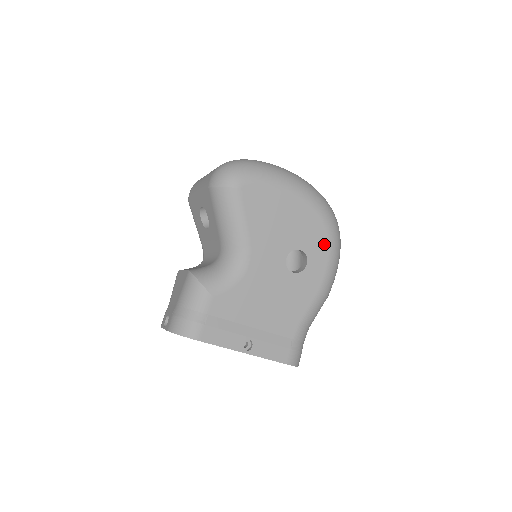
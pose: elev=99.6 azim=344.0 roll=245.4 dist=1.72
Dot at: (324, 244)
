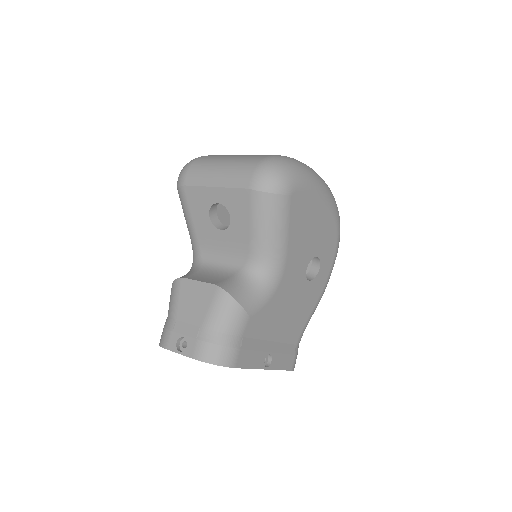
Dot at: (333, 249)
